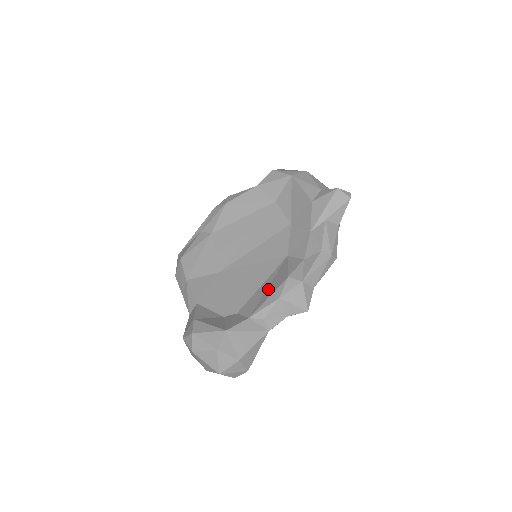
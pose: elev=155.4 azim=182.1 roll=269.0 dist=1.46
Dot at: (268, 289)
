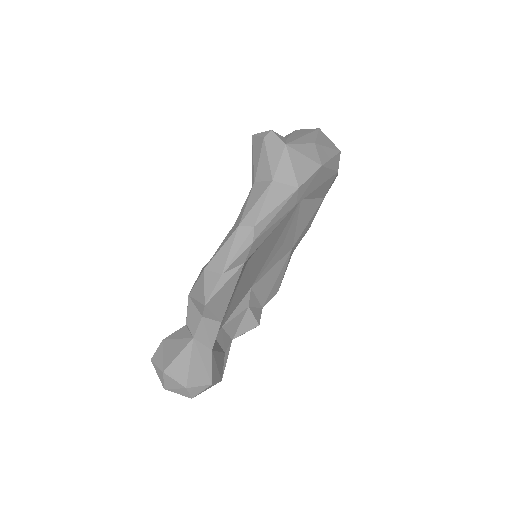
Dot at: occluded
